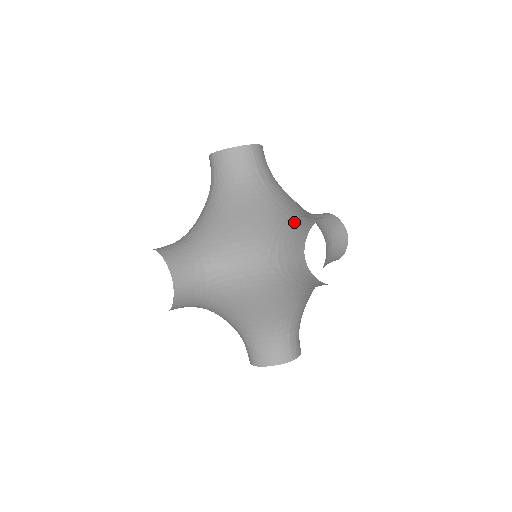
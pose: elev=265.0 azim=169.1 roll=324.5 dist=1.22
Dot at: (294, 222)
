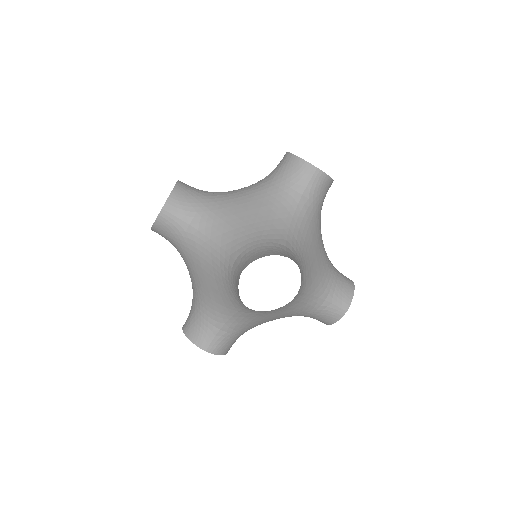
Dot at: (232, 275)
